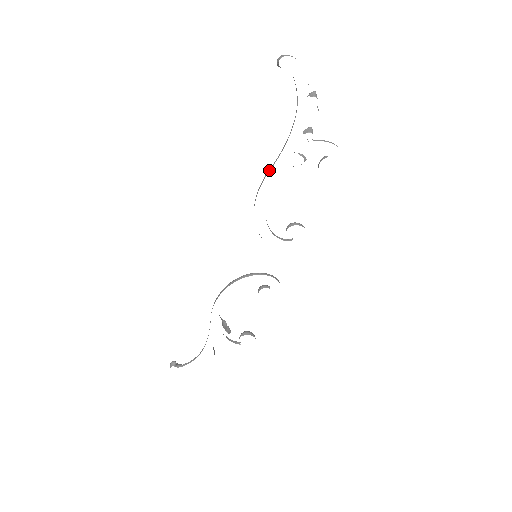
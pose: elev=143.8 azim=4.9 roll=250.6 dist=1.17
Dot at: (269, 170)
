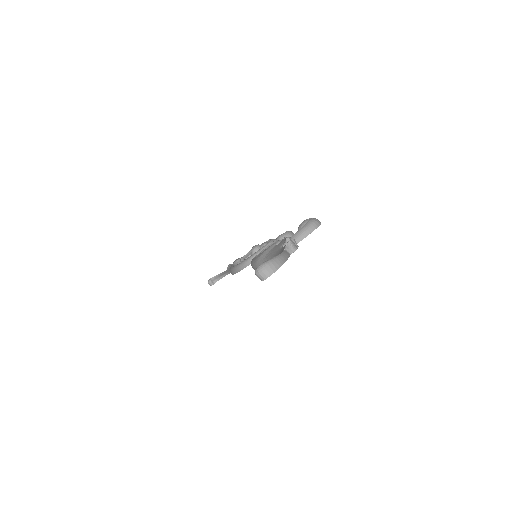
Dot at: occluded
